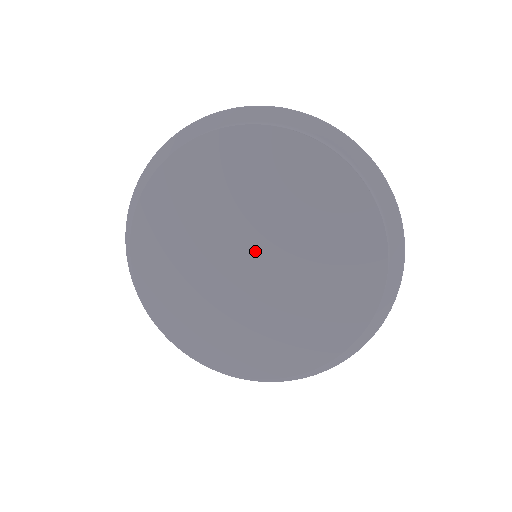
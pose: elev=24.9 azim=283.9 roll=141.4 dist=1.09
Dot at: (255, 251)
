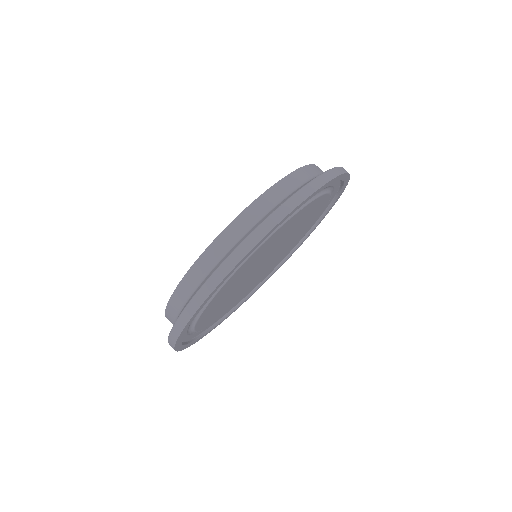
Dot at: occluded
